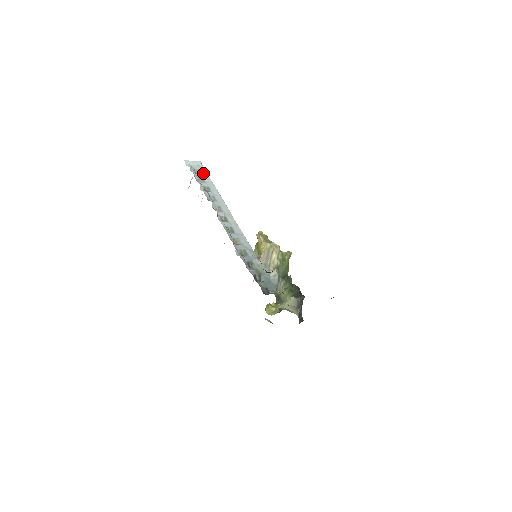
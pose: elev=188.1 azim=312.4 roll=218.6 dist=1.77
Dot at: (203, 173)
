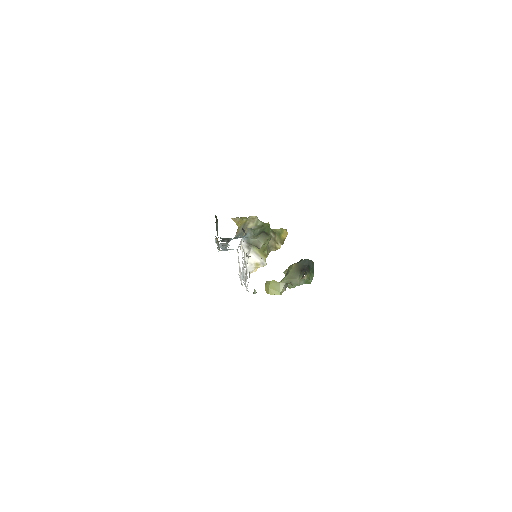
Dot at: occluded
